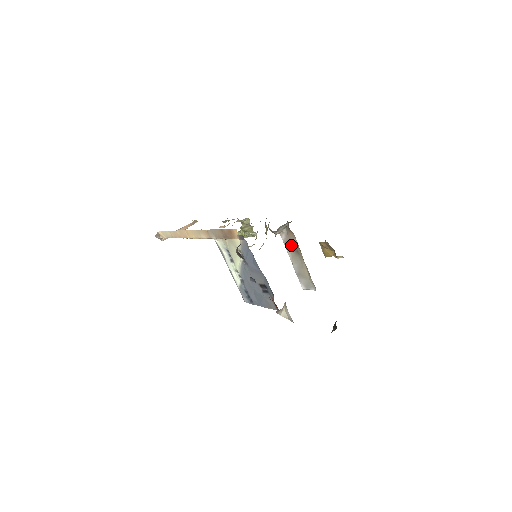
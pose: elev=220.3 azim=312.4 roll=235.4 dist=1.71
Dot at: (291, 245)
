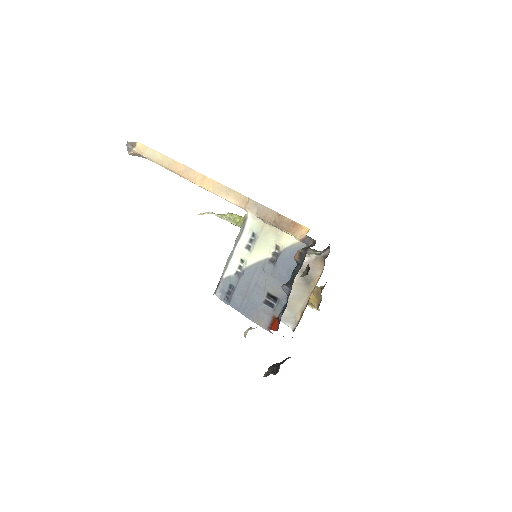
Dot at: occluded
